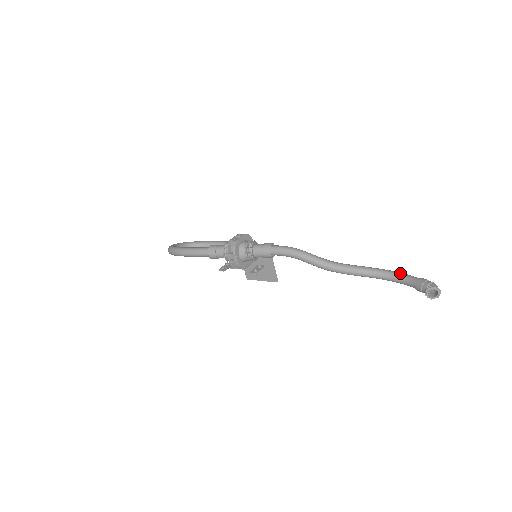
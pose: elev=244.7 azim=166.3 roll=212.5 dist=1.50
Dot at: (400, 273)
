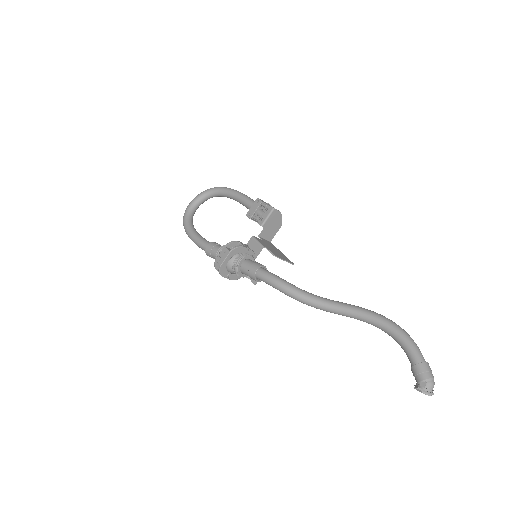
Dot at: (401, 338)
